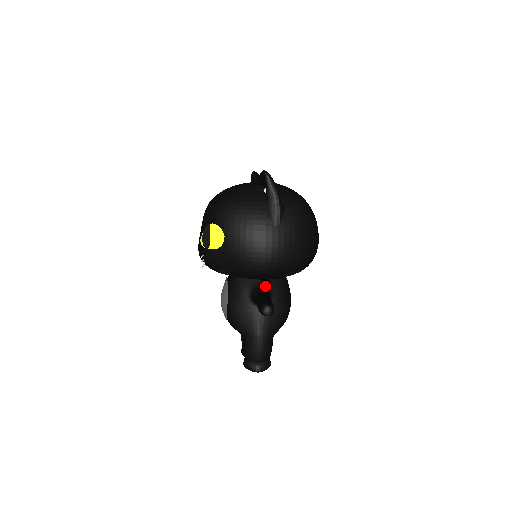
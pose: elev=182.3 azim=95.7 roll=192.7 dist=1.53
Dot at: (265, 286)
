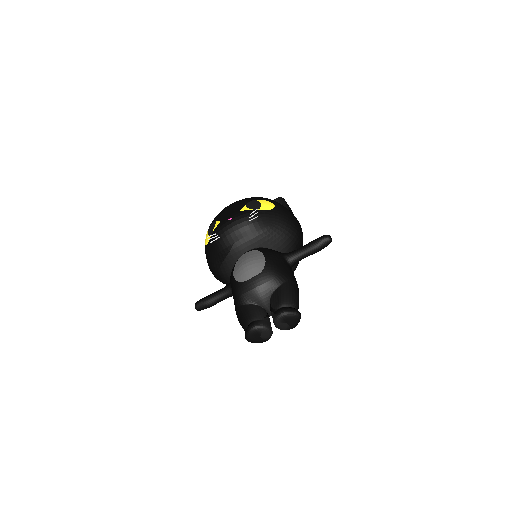
Dot at: occluded
